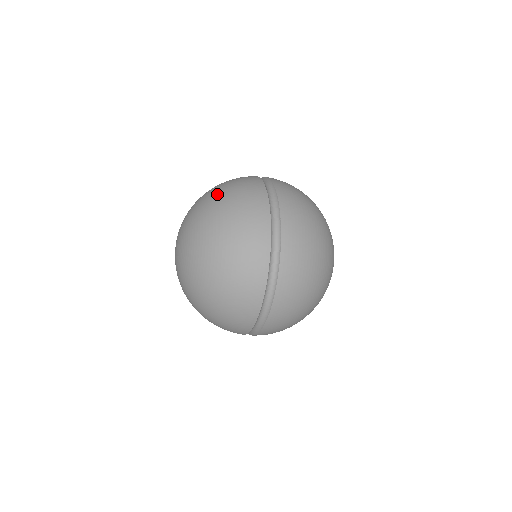
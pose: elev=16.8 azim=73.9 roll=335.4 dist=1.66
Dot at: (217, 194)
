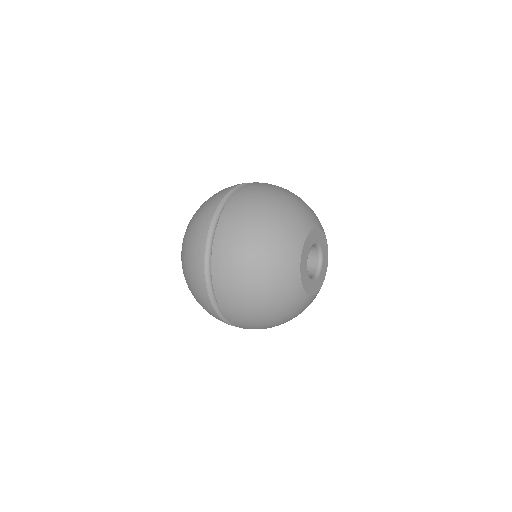
Dot at: (186, 231)
